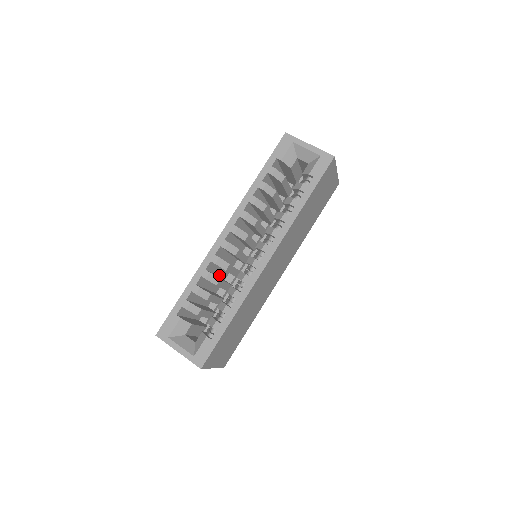
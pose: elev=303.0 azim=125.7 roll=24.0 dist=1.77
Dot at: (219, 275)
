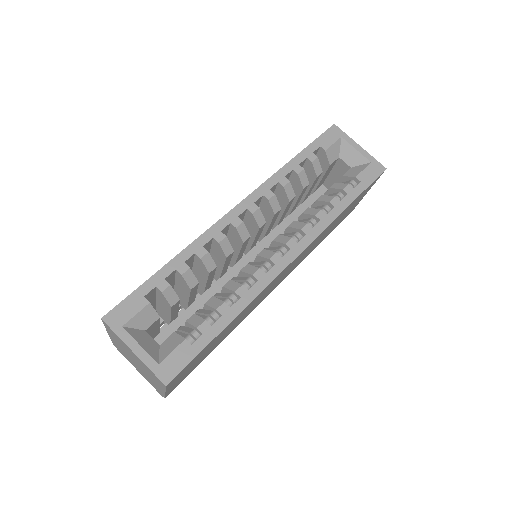
Dot at: occluded
